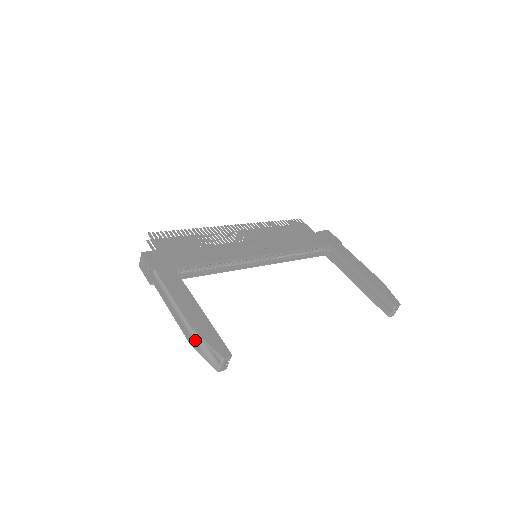
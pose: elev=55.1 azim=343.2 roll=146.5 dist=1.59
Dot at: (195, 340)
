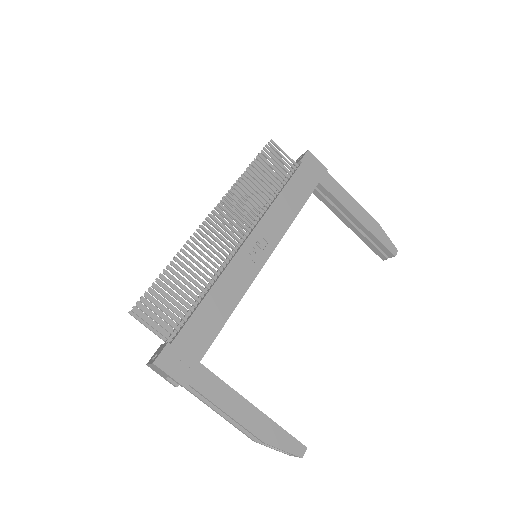
Dot at: occluded
